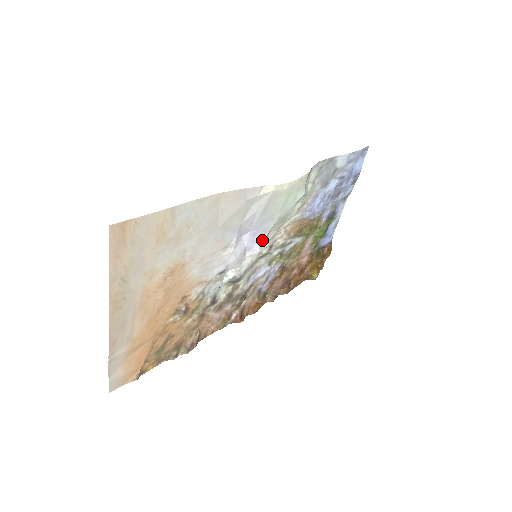
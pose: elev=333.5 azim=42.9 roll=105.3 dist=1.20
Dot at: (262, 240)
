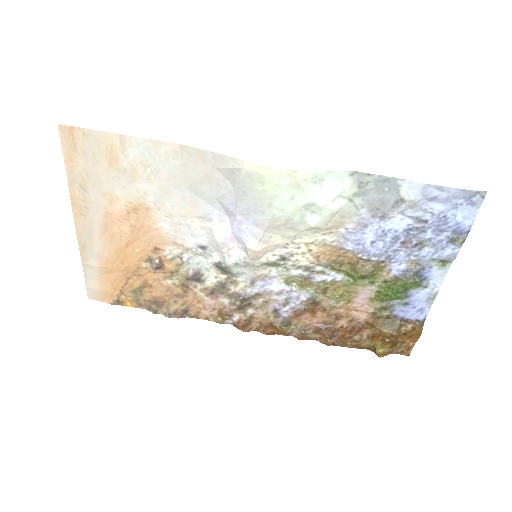
Dot at: (256, 236)
